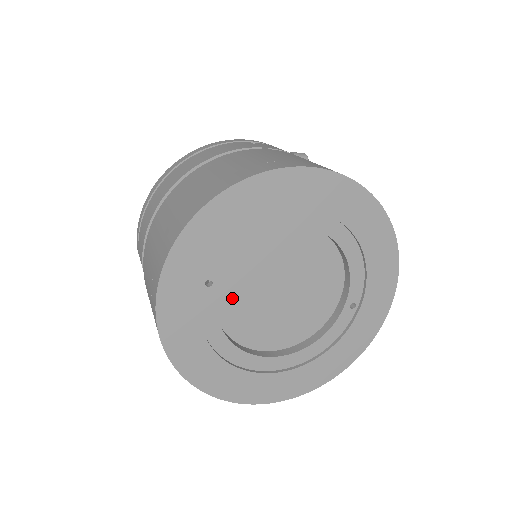
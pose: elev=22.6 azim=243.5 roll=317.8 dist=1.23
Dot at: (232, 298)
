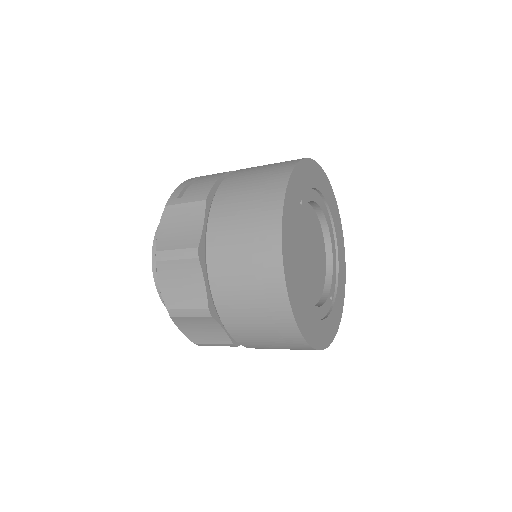
Dot at: occluded
